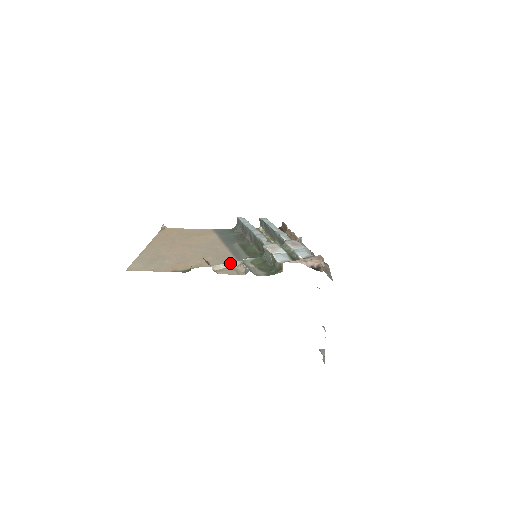
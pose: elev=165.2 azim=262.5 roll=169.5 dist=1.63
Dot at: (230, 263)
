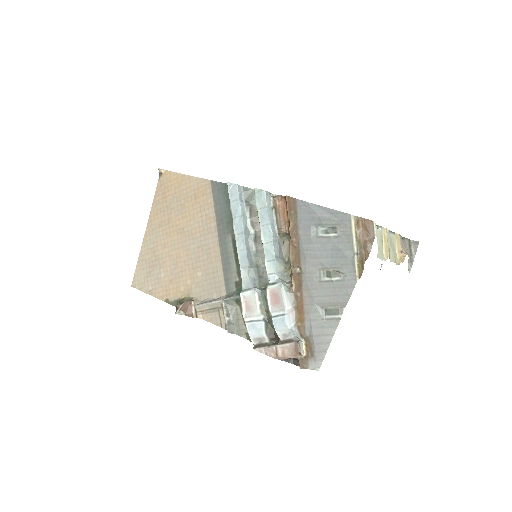
Dot at: (213, 303)
